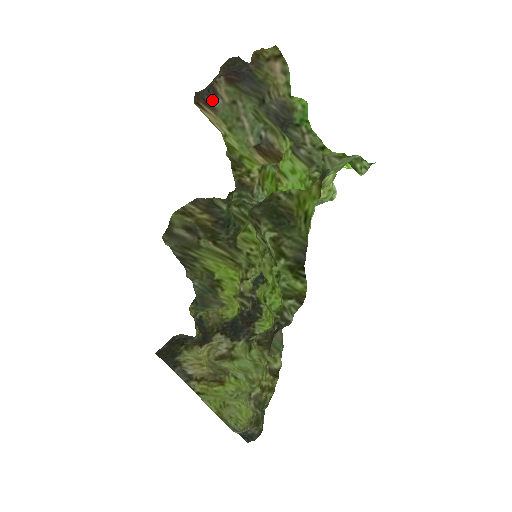
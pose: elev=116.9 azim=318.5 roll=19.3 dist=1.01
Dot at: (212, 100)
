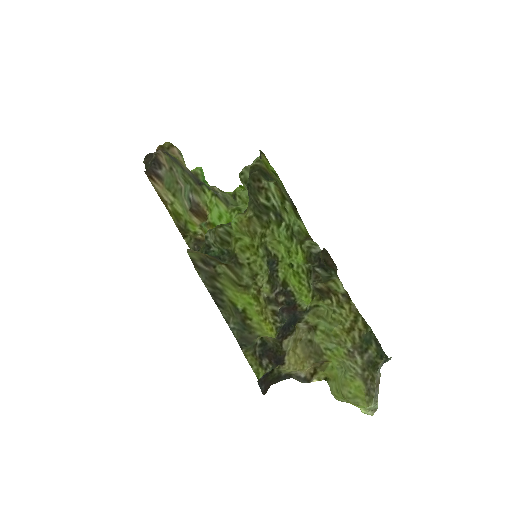
Dot at: (159, 171)
